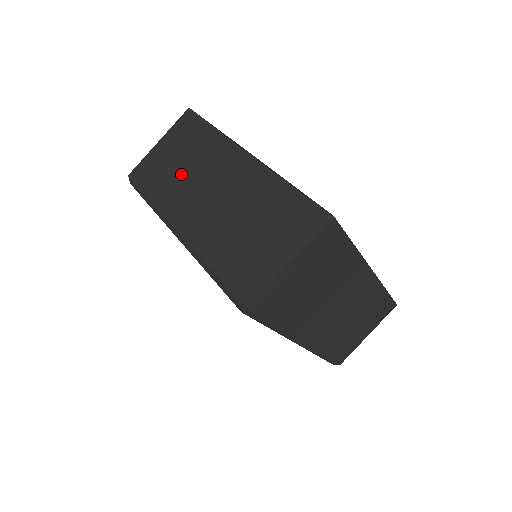
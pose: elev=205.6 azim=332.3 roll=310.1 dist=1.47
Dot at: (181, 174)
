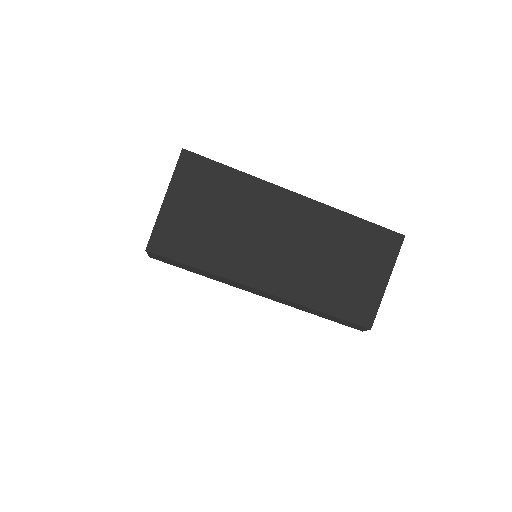
Dot at: (228, 233)
